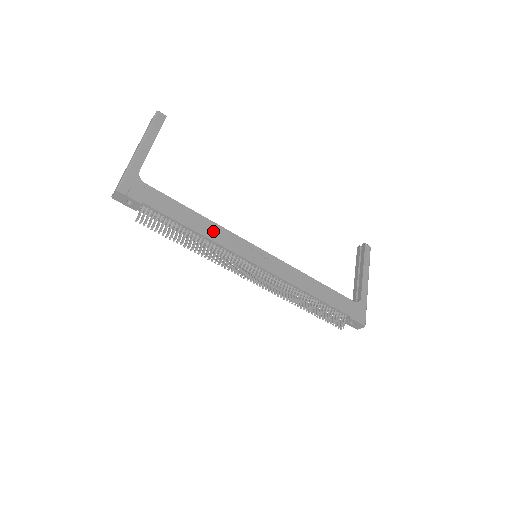
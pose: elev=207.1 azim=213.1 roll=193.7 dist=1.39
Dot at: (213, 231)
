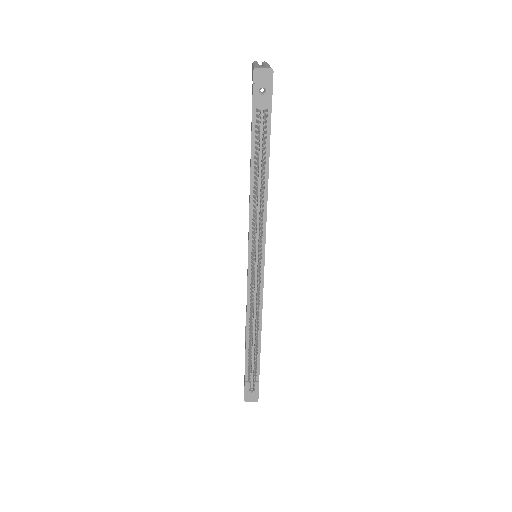
Dot at: occluded
